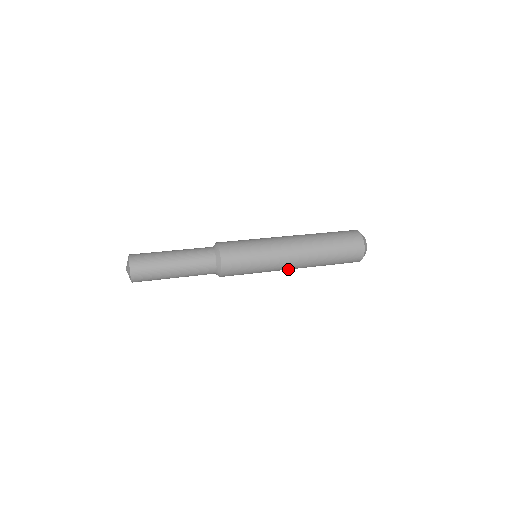
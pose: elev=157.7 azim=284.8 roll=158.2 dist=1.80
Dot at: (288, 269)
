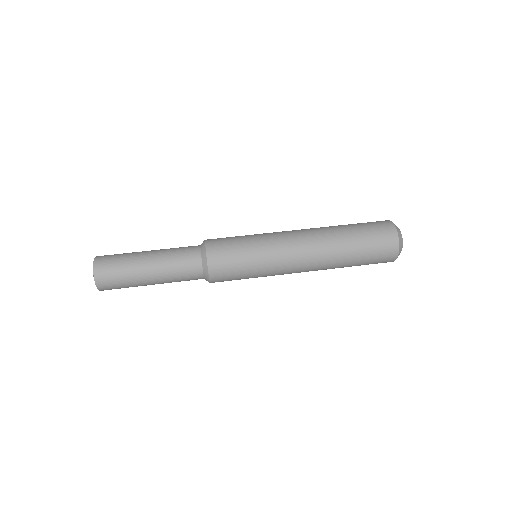
Dot at: (298, 272)
